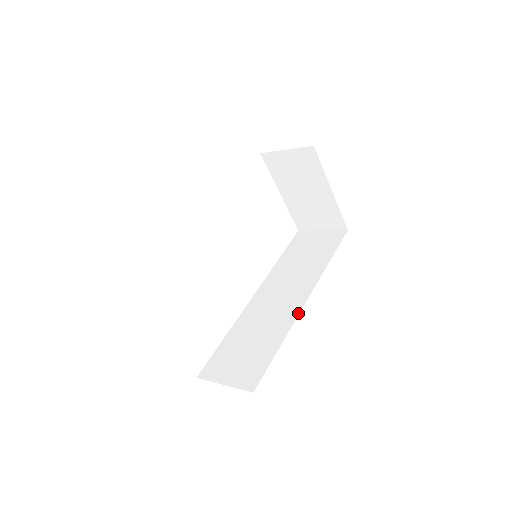
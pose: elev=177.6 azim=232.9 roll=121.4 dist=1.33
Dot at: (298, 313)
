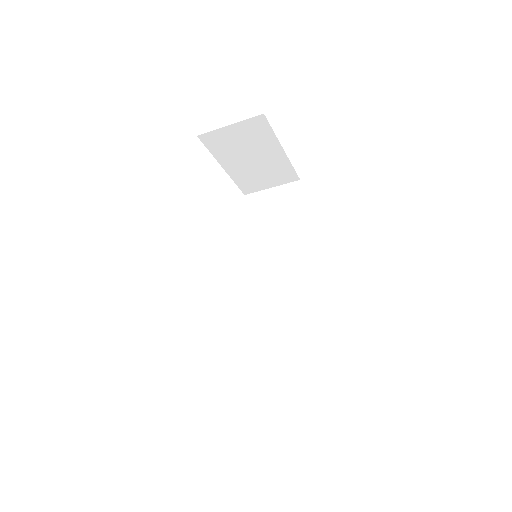
Dot at: (311, 290)
